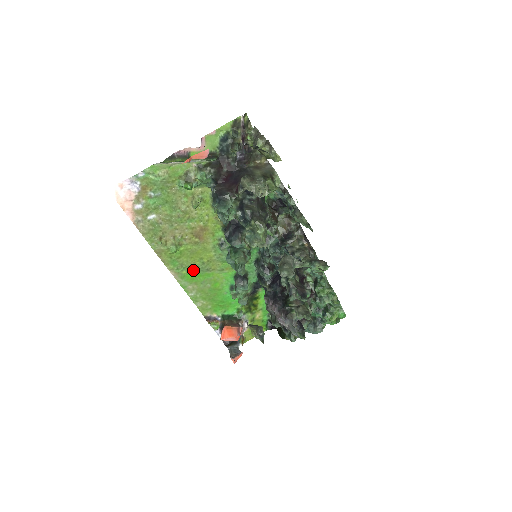
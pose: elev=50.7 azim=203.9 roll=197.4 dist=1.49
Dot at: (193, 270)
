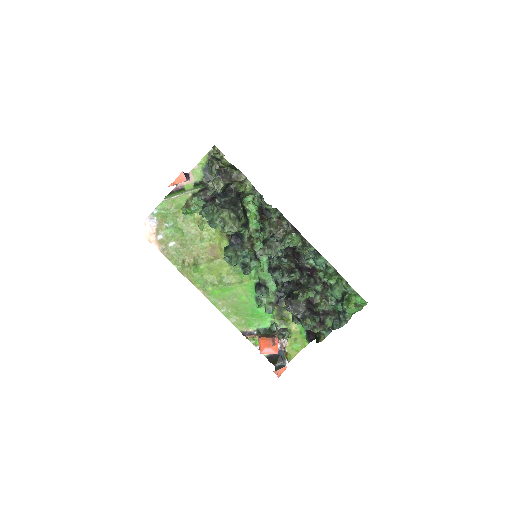
Dot at: (217, 286)
